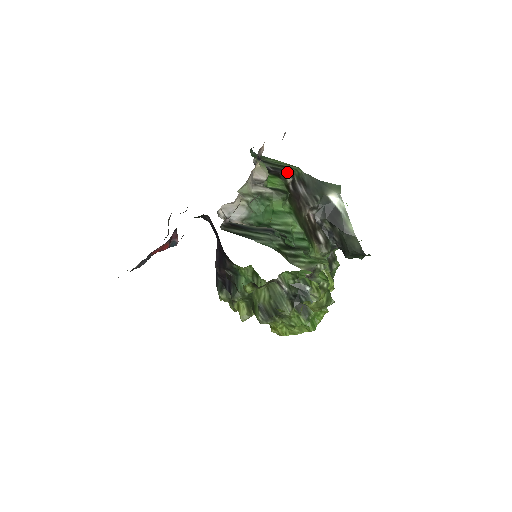
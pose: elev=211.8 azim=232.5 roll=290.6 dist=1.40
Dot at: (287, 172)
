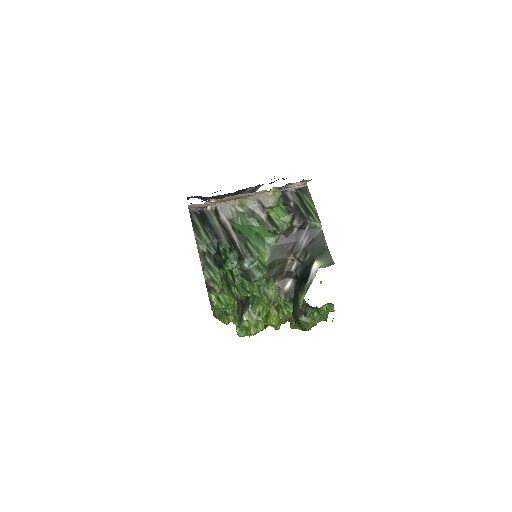
Dot at: (301, 217)
